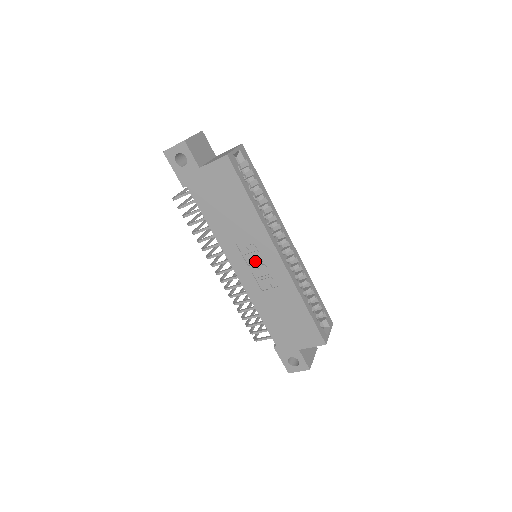
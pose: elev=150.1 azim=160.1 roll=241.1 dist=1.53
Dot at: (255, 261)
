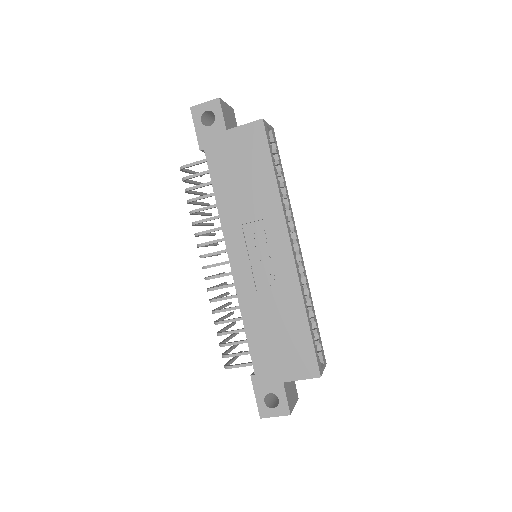
Dot at: (259, 251)
